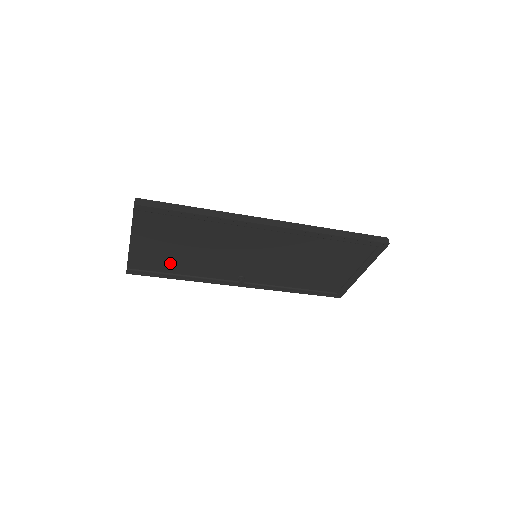
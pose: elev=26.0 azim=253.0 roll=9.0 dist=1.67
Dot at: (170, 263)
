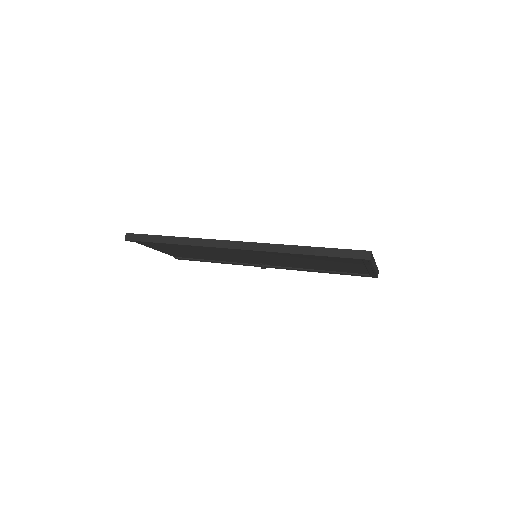
Dot at: (197, 256)
